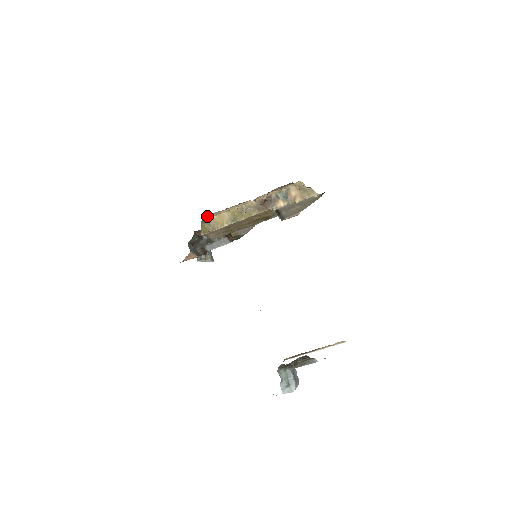
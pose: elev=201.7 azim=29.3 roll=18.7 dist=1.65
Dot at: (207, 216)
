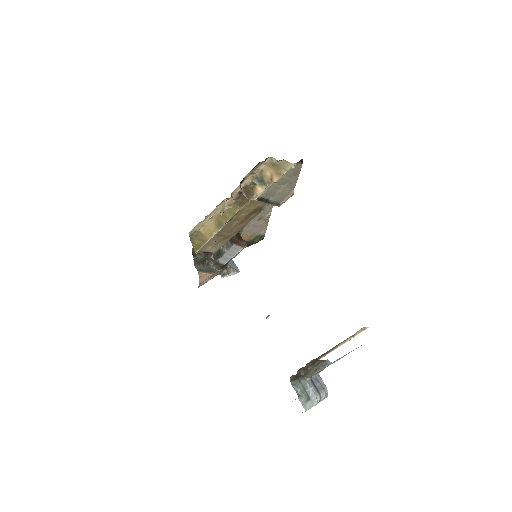
Dot at: (192, 231)
